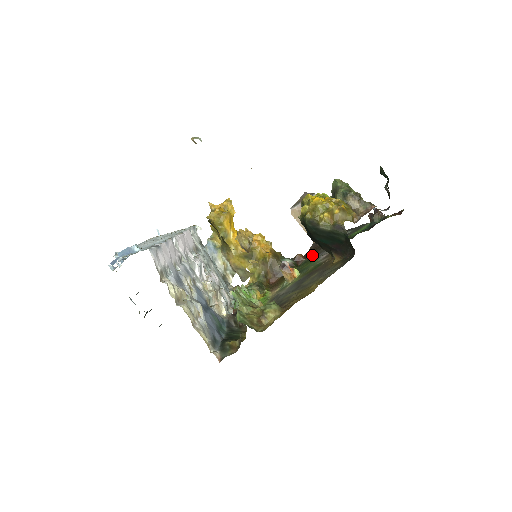
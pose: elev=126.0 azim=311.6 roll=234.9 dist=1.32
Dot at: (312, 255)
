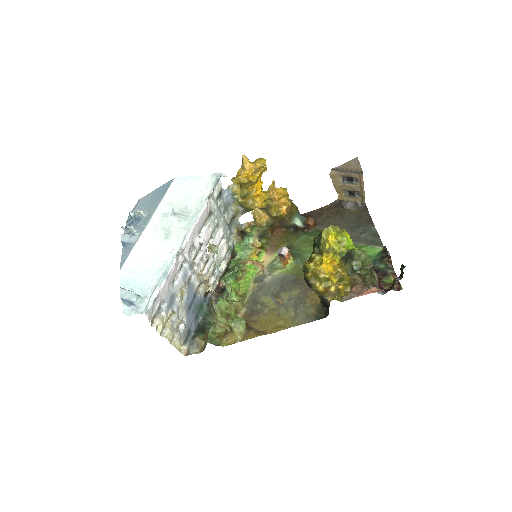
Dot at: (323, 226)
